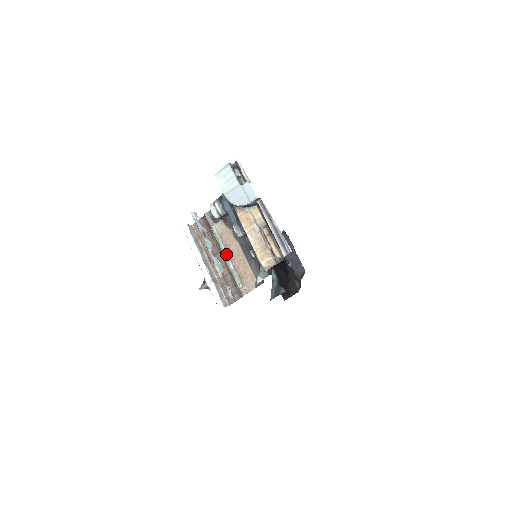
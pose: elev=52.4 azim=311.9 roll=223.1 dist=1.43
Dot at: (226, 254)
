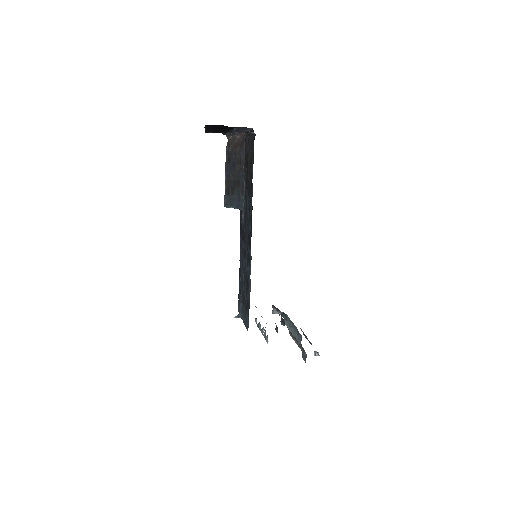
Dot at: occluded
